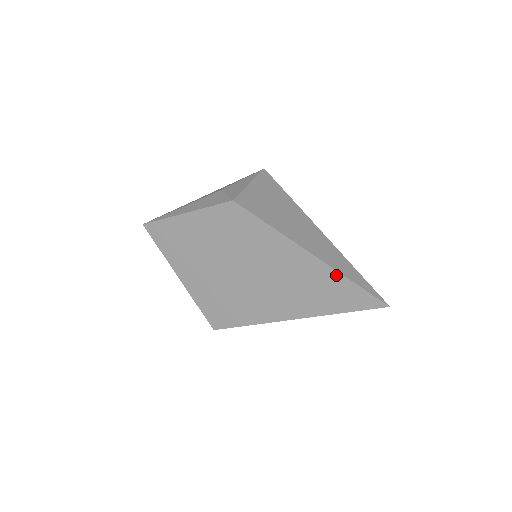
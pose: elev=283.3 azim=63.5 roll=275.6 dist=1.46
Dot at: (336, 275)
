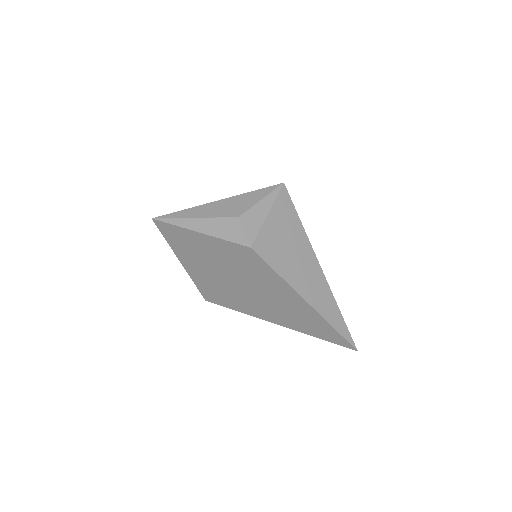
Dot at: (324, 322)
